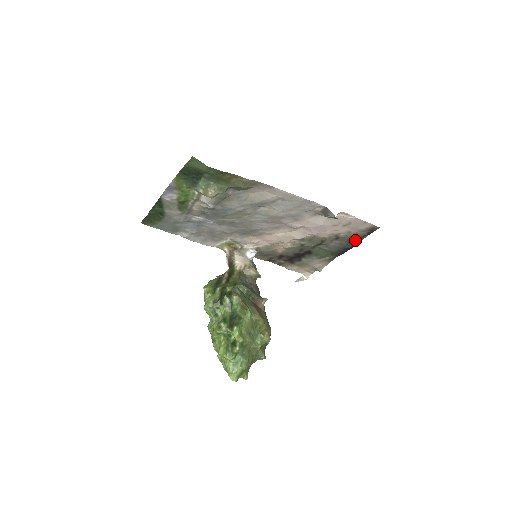
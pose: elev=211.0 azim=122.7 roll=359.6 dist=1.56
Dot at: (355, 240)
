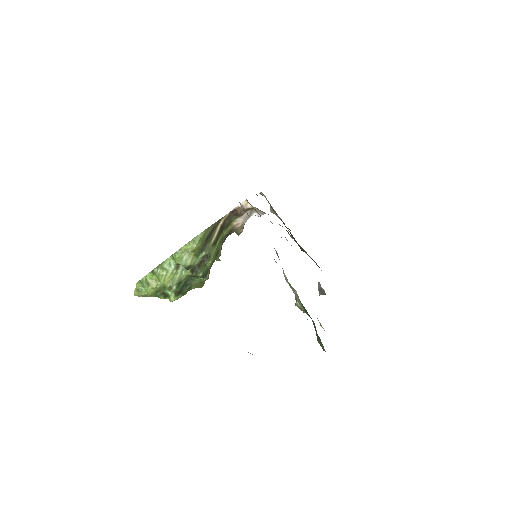
Dot at: occluded
